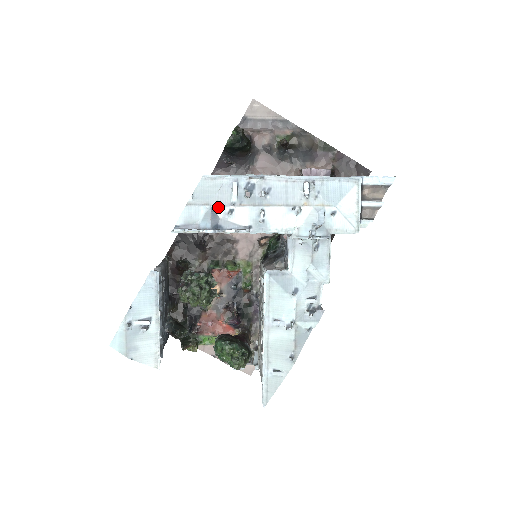
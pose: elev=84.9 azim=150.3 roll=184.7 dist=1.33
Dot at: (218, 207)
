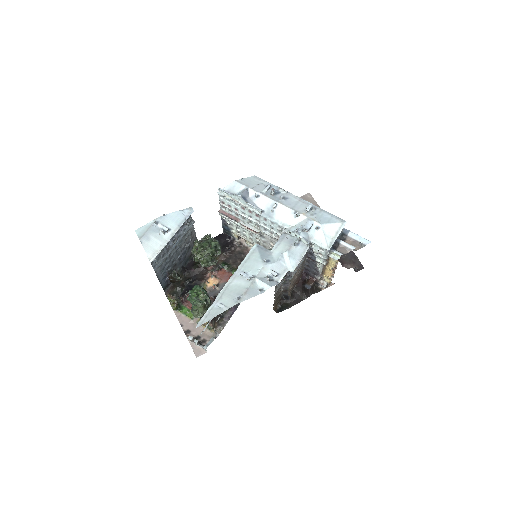
Dot at: (252, 190)
